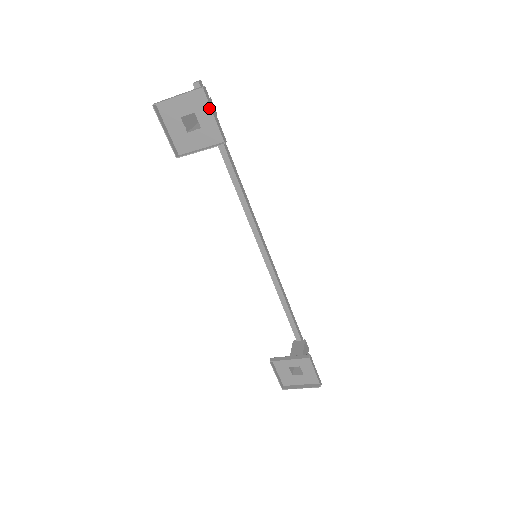
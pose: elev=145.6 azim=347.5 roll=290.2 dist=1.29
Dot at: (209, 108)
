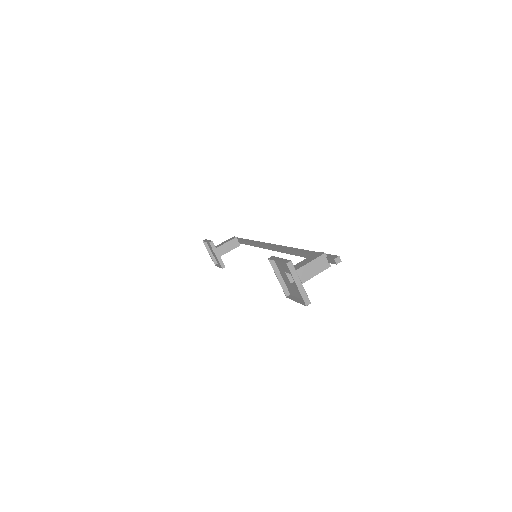
Dot at: occluded
